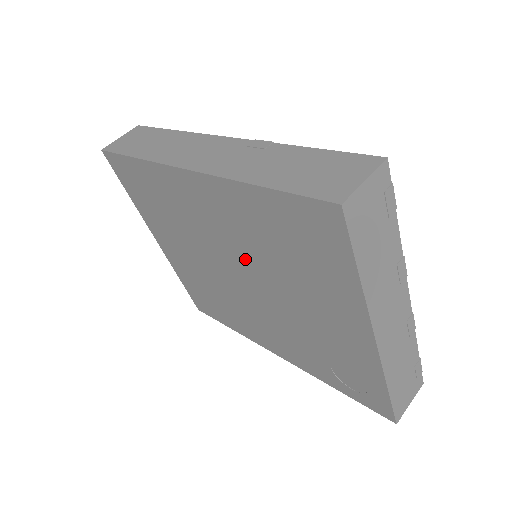
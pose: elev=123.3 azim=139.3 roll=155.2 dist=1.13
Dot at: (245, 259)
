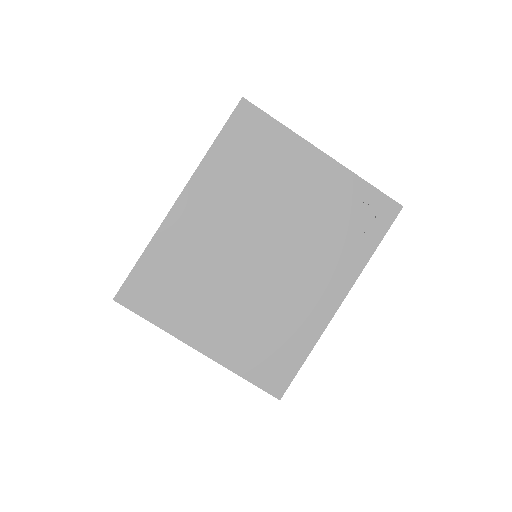
Dot at: (248, 220)
